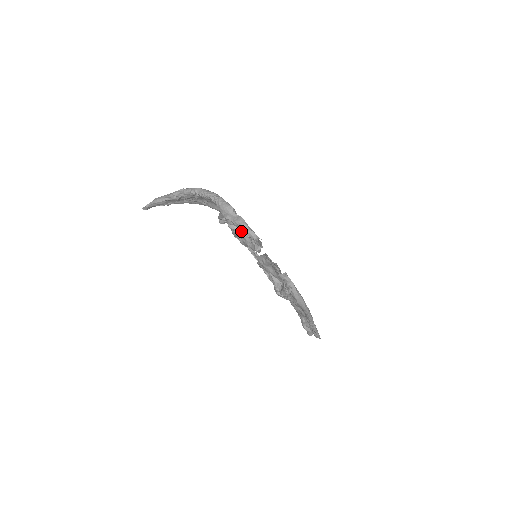
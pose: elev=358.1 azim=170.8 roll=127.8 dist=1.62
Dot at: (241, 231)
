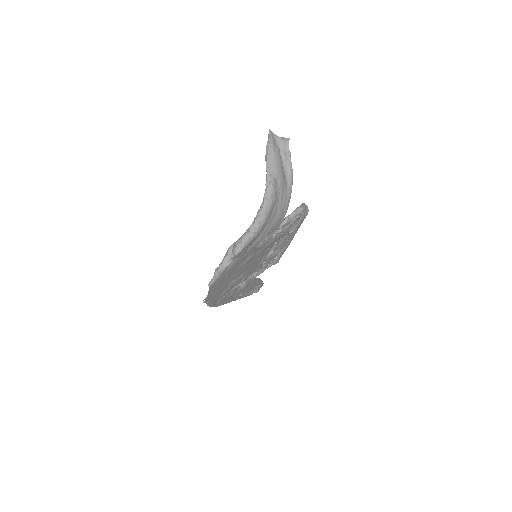
Dot at: occluded
